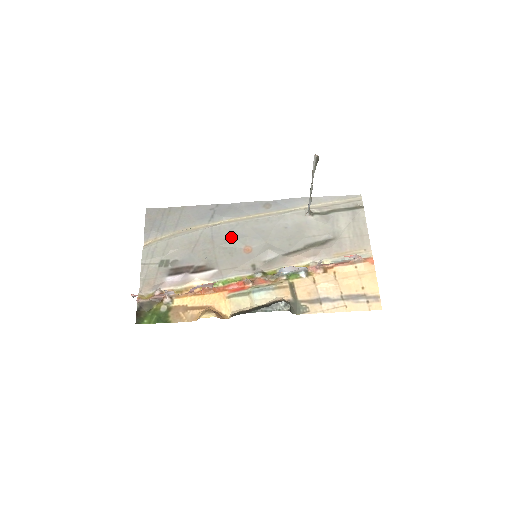
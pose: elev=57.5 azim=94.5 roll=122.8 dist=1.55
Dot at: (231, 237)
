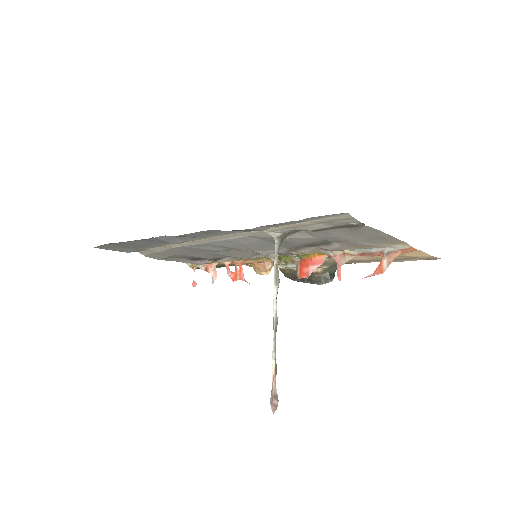
Dot at: occluded
